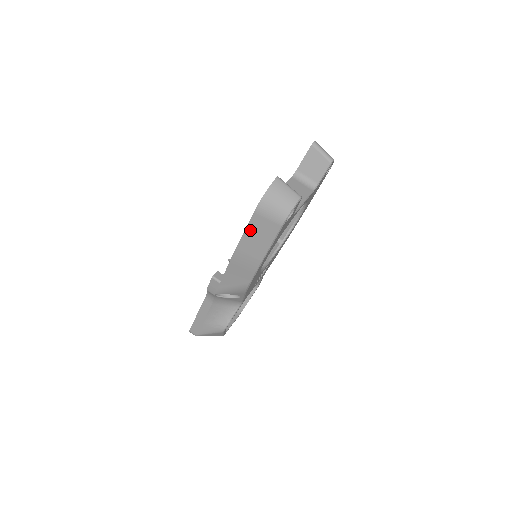
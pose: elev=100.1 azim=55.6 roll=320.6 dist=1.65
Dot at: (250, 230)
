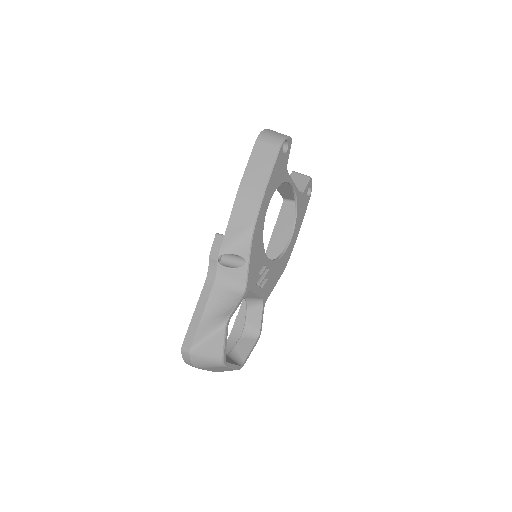
Dot at: (253, 159)
